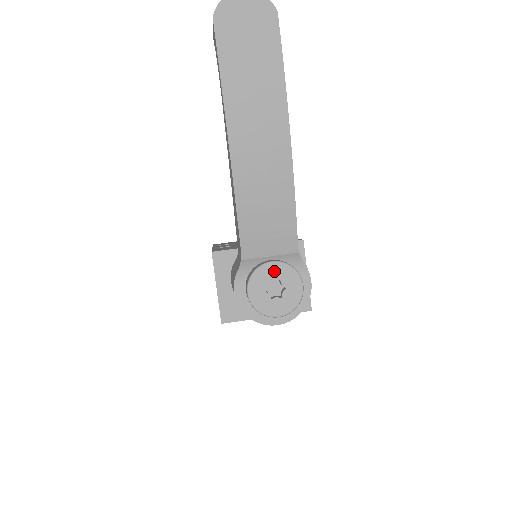
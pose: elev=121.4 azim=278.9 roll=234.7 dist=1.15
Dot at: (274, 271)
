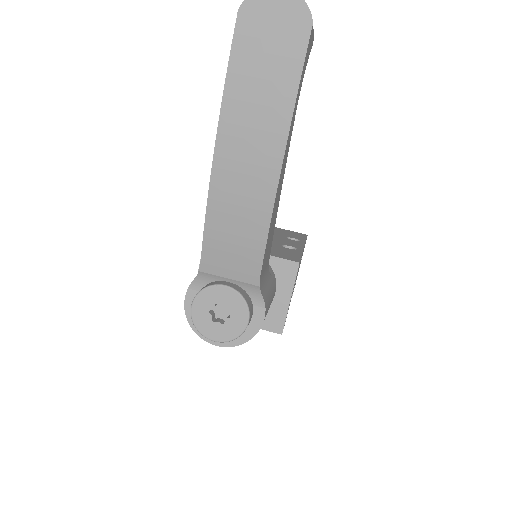
Dot at: (224, 296)
